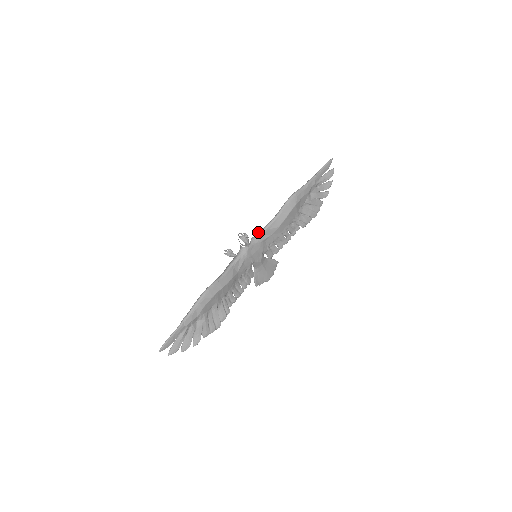
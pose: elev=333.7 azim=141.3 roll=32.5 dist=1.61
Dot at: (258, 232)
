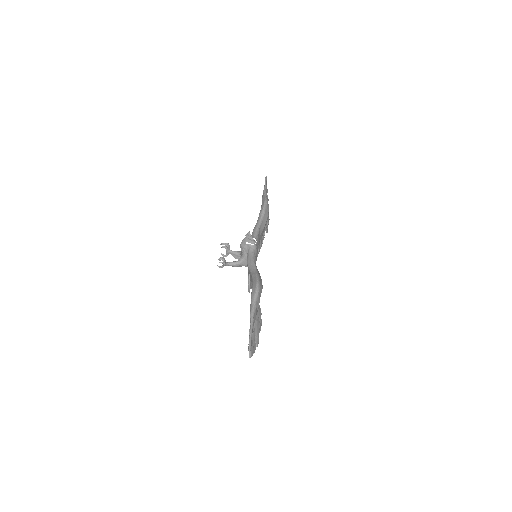
Dot at: (253, 233)
